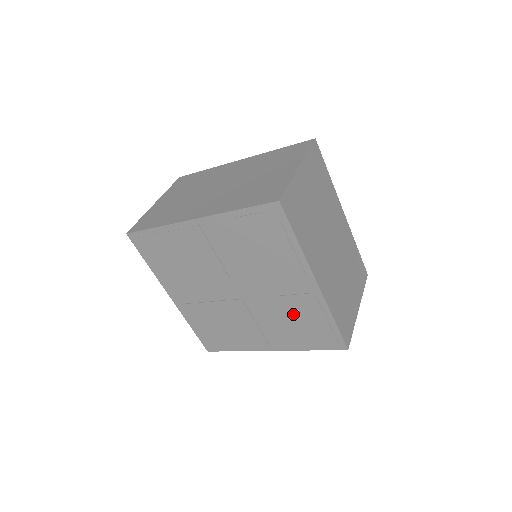
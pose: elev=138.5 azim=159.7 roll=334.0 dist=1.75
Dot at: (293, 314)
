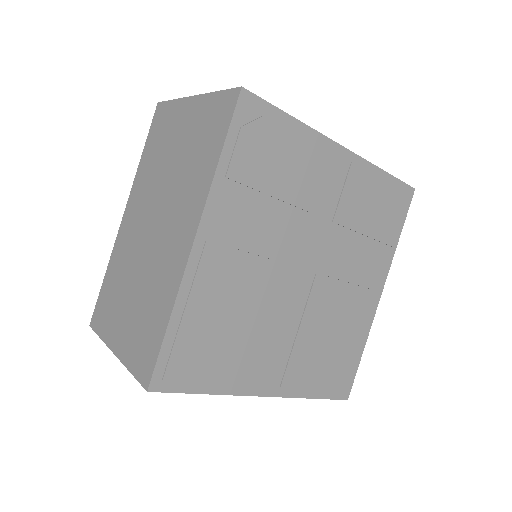
Dot at: (359, 217)
